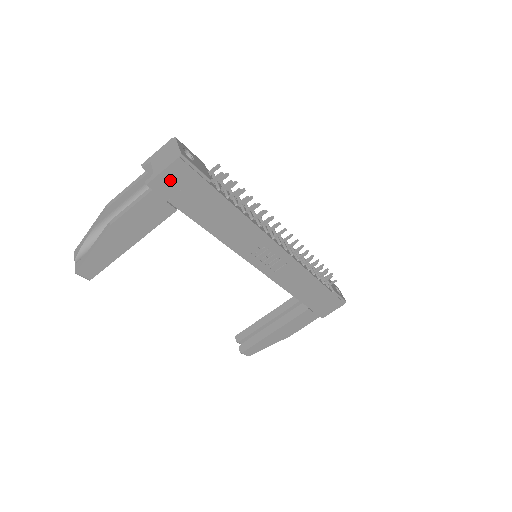
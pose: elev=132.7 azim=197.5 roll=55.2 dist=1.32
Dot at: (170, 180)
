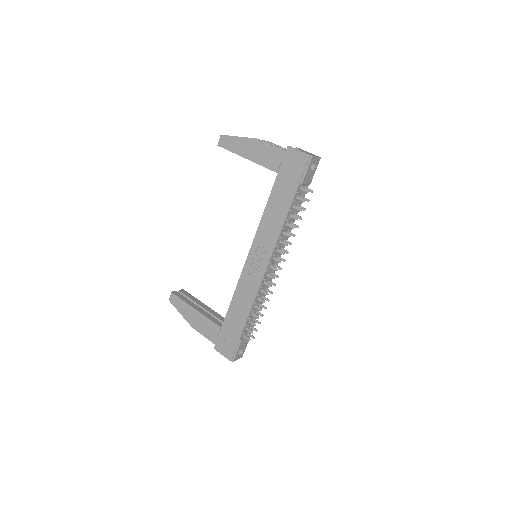
Dot at: (295, 158)
